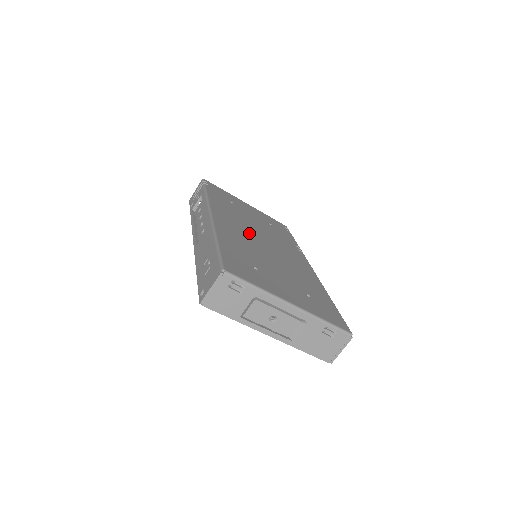
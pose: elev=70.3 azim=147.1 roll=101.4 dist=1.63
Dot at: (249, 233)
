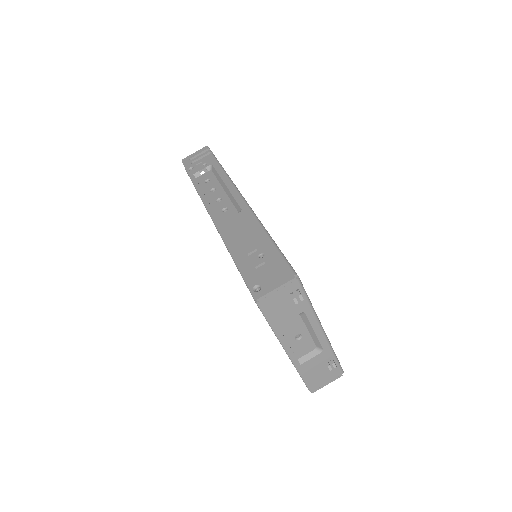
Dot at: occluded
